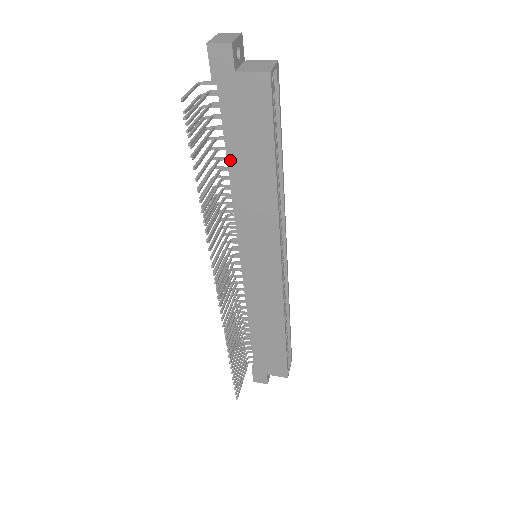
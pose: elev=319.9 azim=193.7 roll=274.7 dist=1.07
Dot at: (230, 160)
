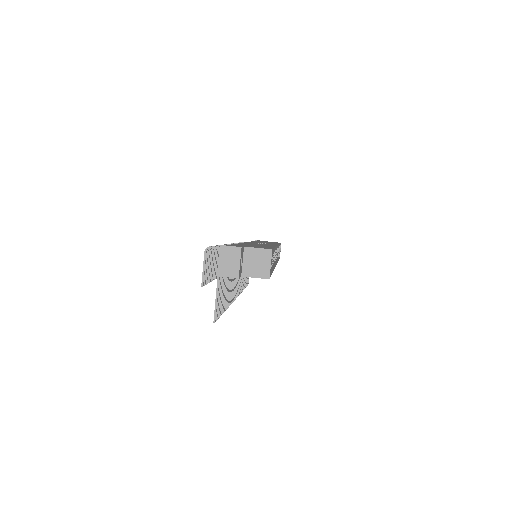
Dot at: occluded
